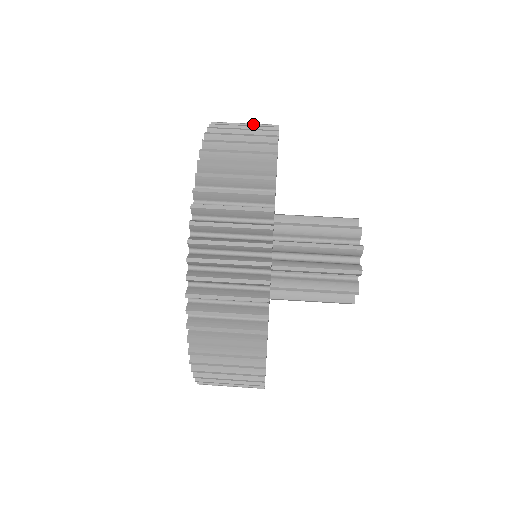
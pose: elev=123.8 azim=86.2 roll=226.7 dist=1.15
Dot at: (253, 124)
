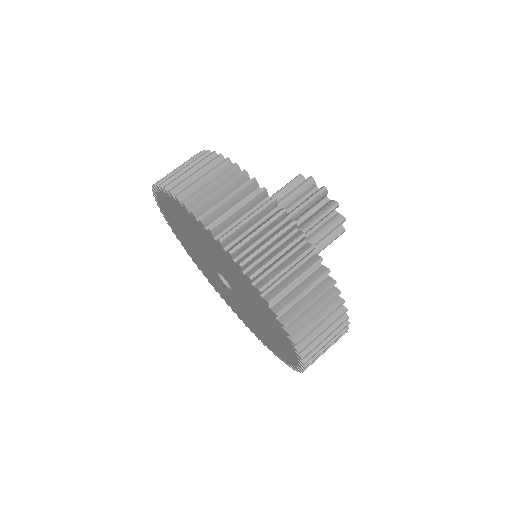
Dot at: (217, 179)
